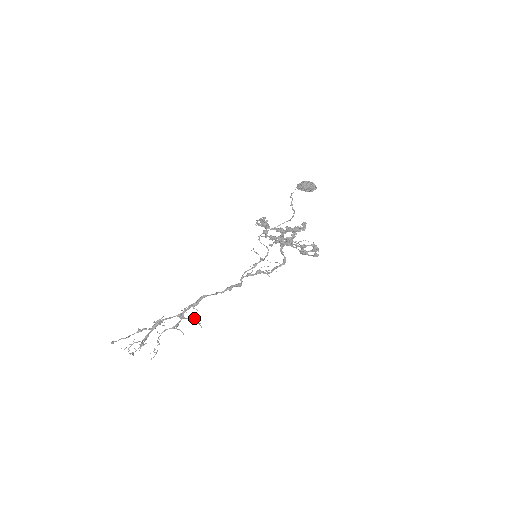
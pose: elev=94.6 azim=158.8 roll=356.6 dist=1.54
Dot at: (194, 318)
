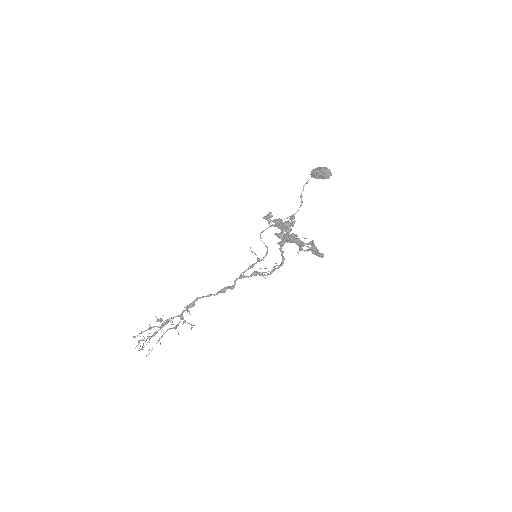
Dot at: occluded
